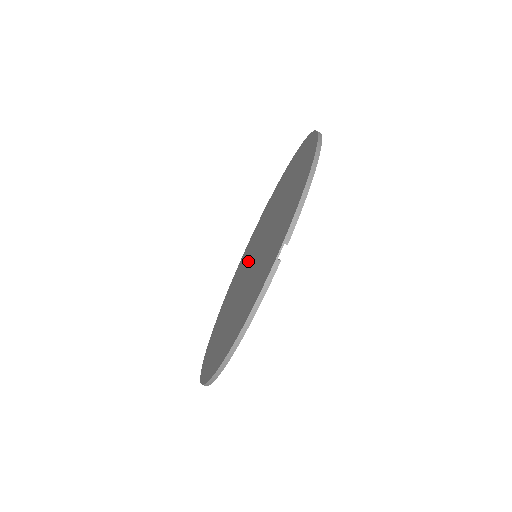
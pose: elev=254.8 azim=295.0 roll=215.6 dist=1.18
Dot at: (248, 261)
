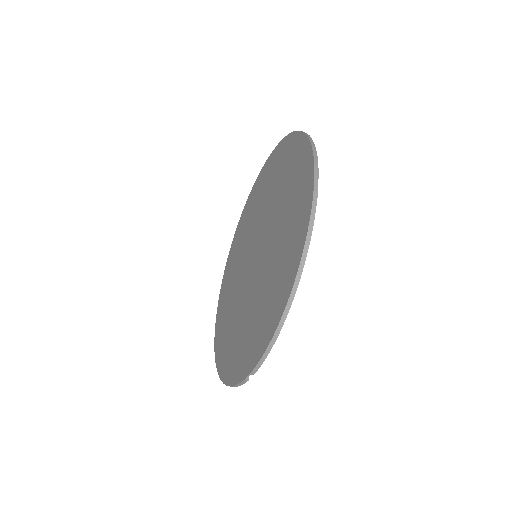
Dot at: (254, 234)
